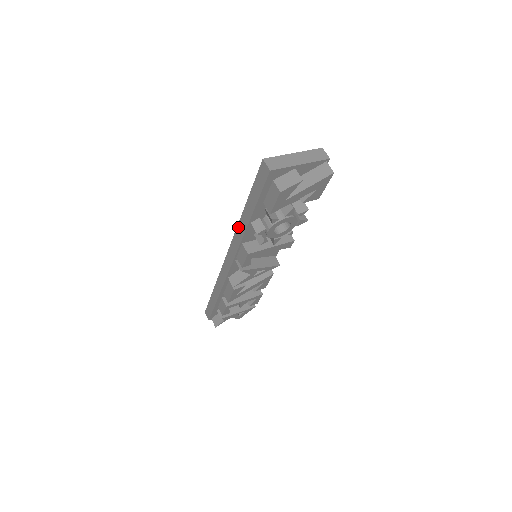
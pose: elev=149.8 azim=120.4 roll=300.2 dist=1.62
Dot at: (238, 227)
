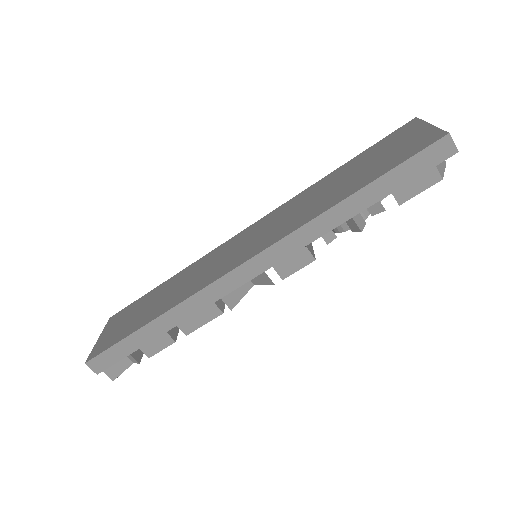
Dot at: (314, 222)
